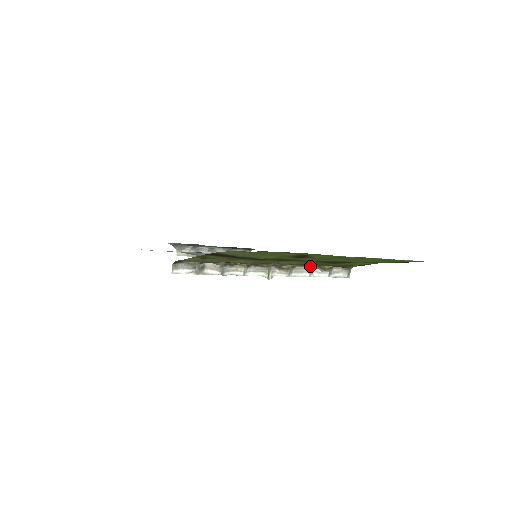
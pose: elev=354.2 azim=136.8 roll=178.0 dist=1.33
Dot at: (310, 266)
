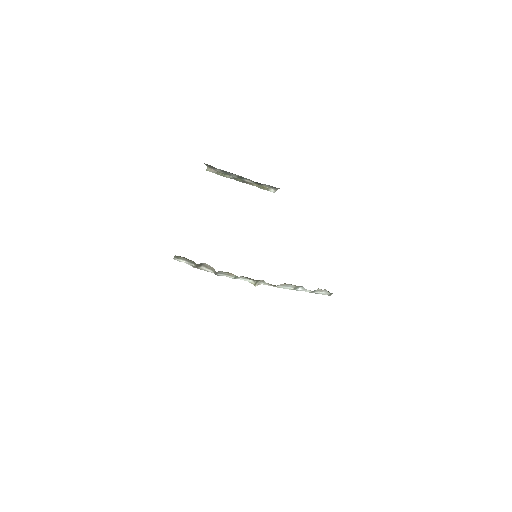
Dot at: (296, 286)
